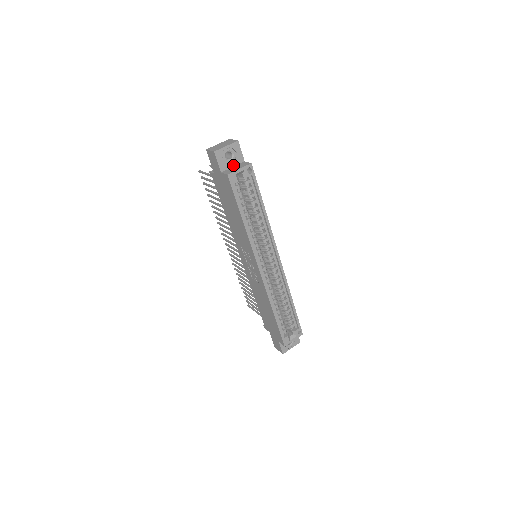
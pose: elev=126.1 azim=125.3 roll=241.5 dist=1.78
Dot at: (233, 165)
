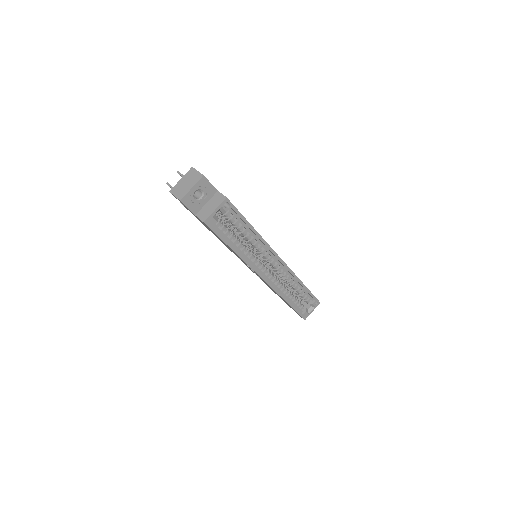
Dot at: (206, 201)
